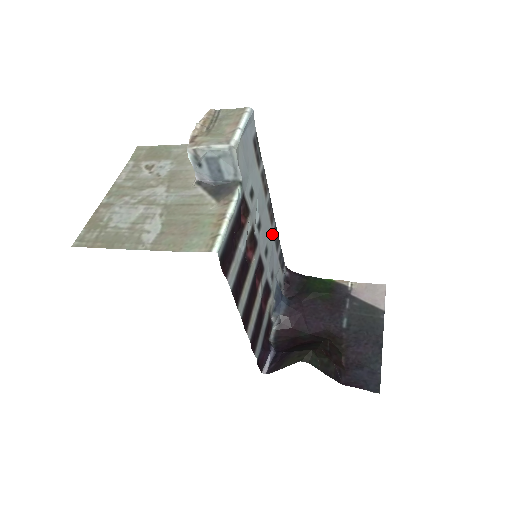
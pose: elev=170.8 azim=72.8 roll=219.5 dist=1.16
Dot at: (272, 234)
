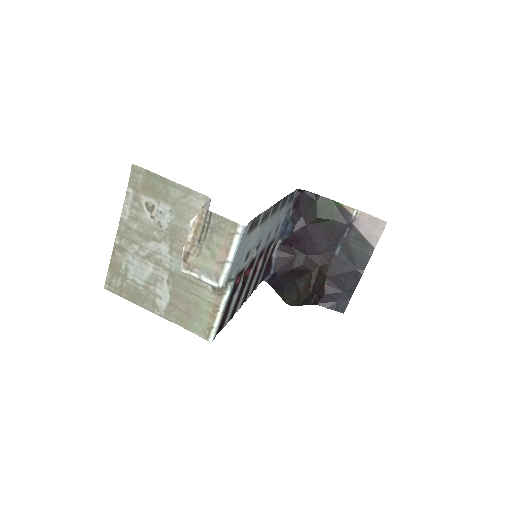
Dot at: (277, 213)
